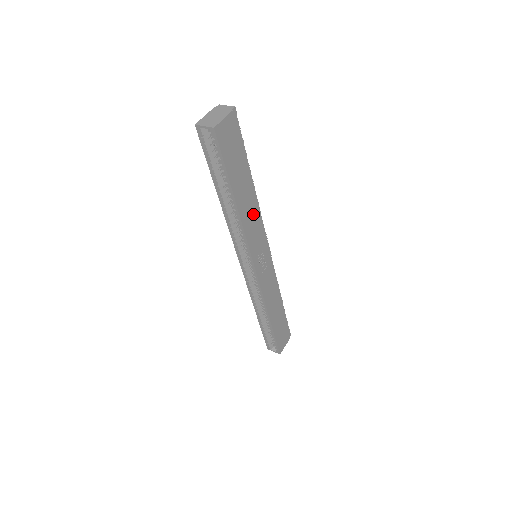
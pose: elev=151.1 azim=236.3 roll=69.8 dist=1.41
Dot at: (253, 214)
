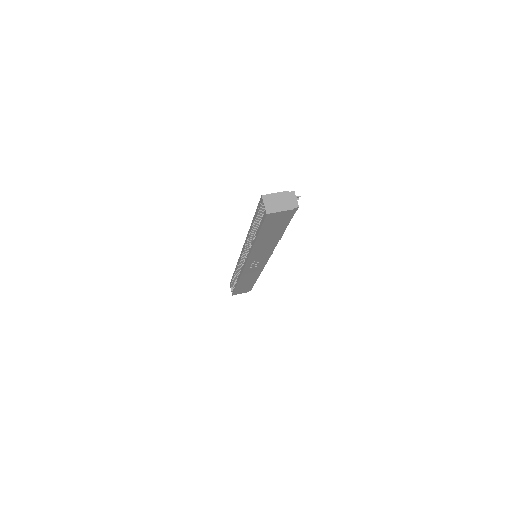
Dot at: (267, 247)
